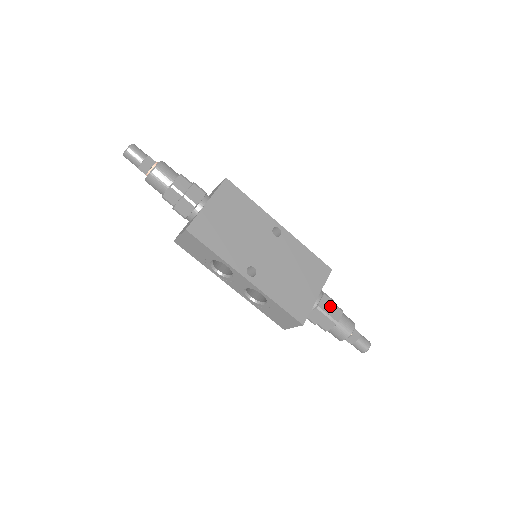
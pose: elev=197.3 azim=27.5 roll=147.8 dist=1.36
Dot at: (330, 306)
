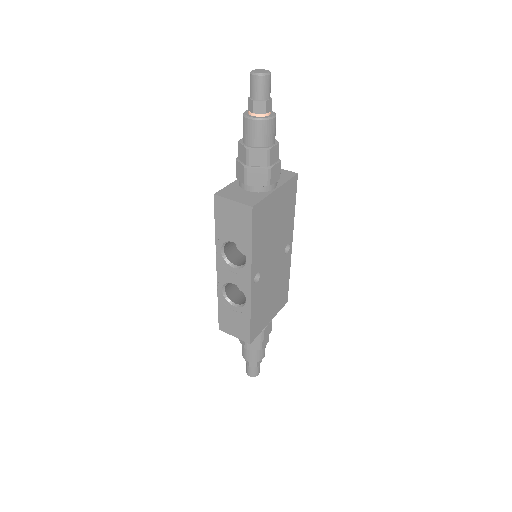
Dot at: (268, 333)
